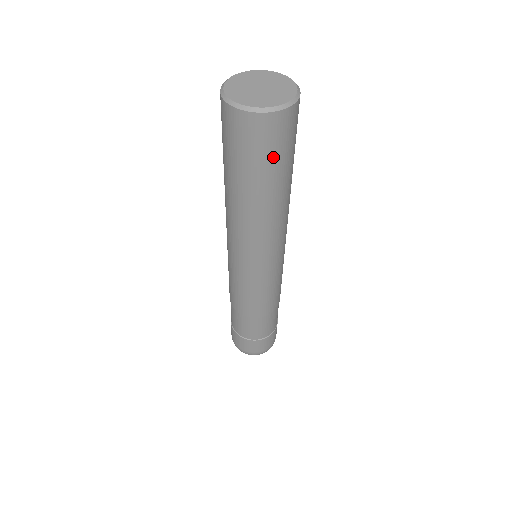
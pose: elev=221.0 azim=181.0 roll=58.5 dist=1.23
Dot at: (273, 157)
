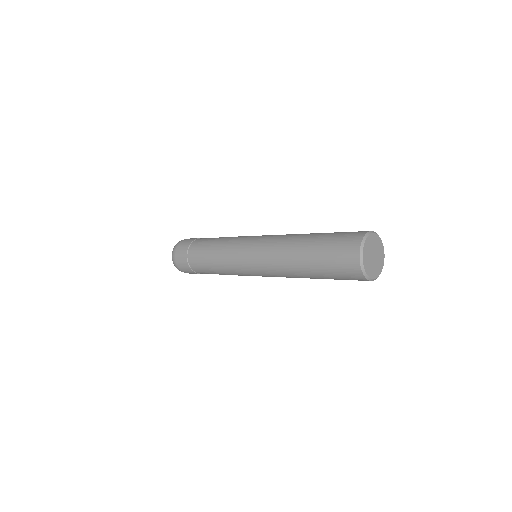
Dot at: occluded
